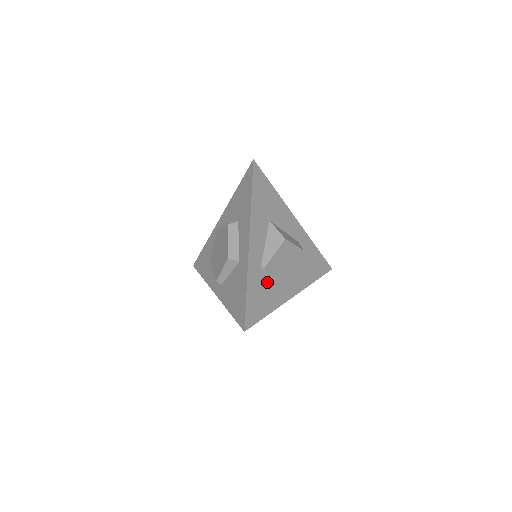
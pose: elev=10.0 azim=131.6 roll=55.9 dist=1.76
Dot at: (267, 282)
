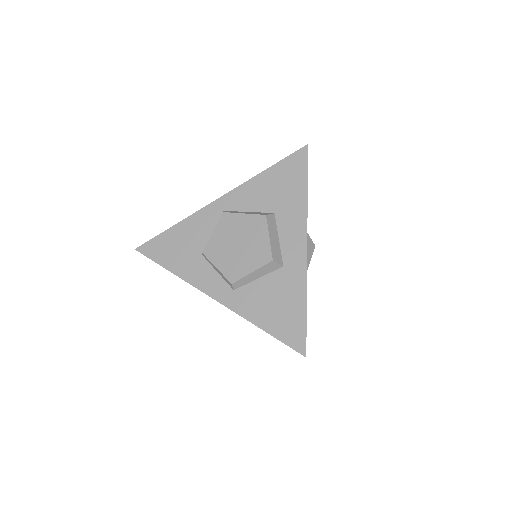
Dot at: occluded
